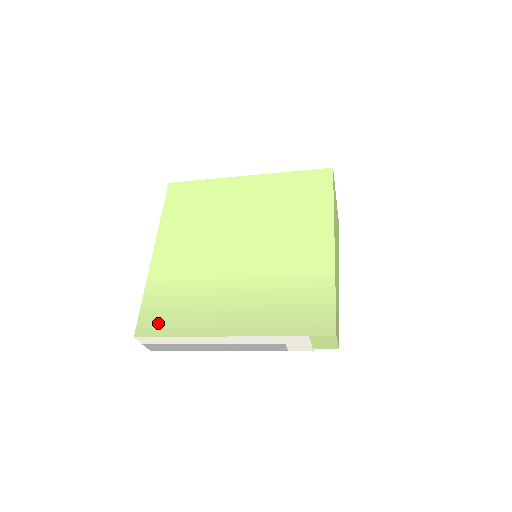
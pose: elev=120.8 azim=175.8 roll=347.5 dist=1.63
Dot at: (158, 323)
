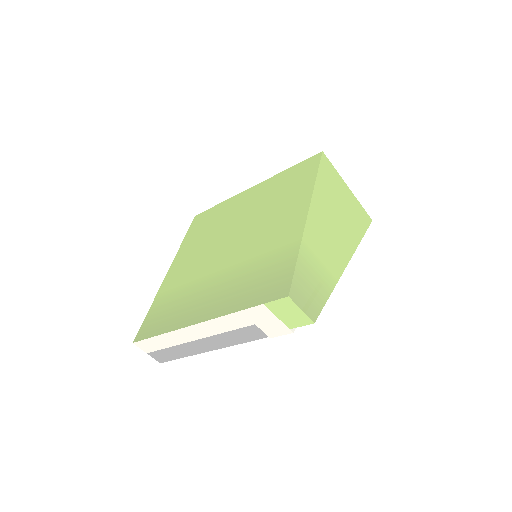
Dot at: (152, 326)
